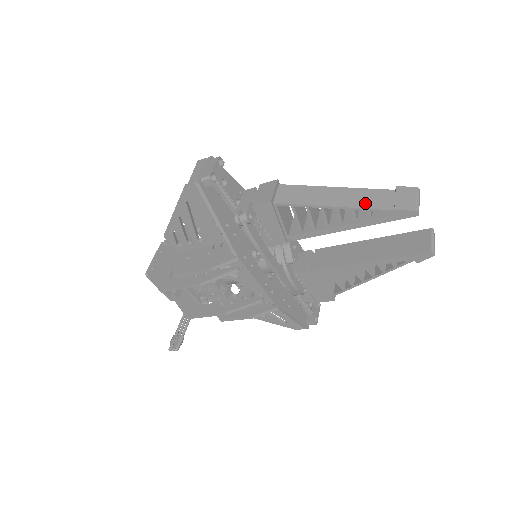
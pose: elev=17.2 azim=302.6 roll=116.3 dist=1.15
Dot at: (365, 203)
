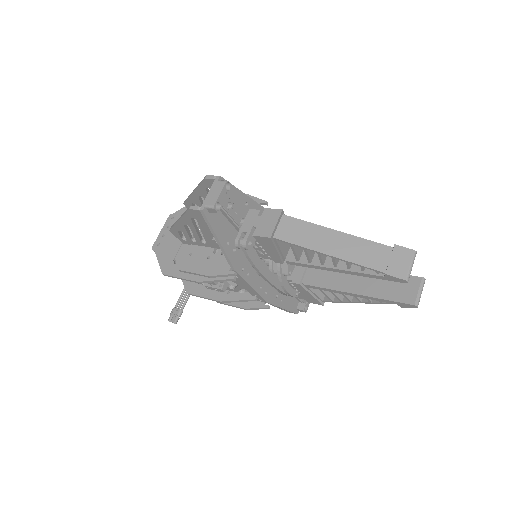
Dot at: (360, 258)
